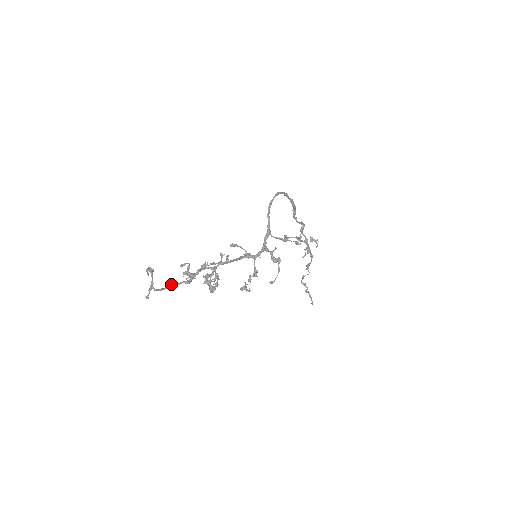
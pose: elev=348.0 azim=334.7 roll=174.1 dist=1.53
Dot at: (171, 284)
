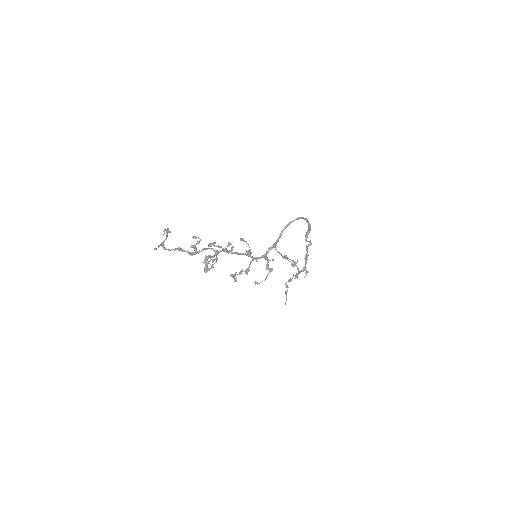
Dot at: (178, 249)
